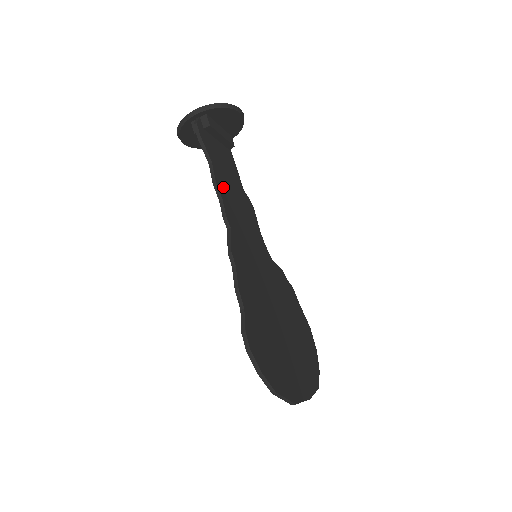
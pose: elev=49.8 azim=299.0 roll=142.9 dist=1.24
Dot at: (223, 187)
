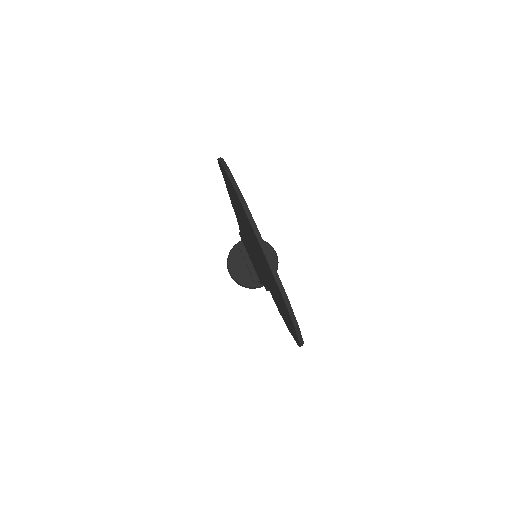
Dot at: occluded
